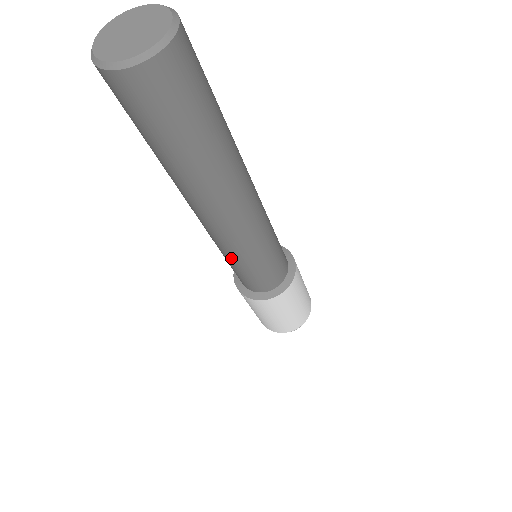
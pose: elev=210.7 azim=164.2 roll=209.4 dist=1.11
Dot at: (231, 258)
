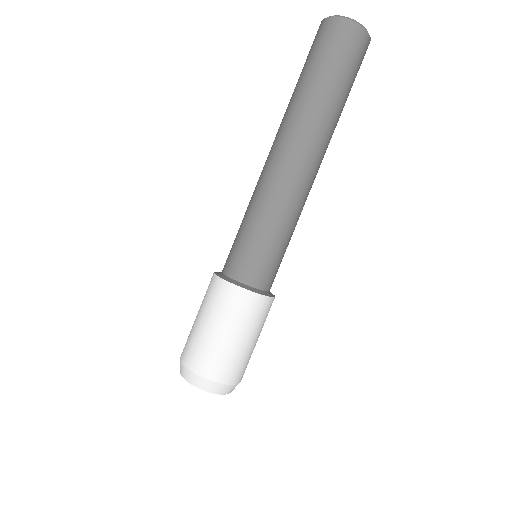
Dot at: (278, 220)
